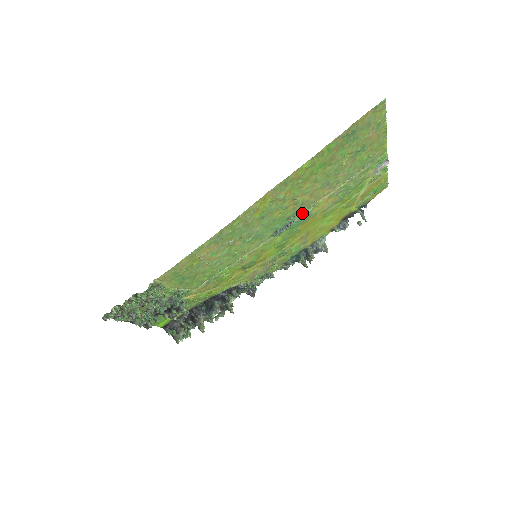
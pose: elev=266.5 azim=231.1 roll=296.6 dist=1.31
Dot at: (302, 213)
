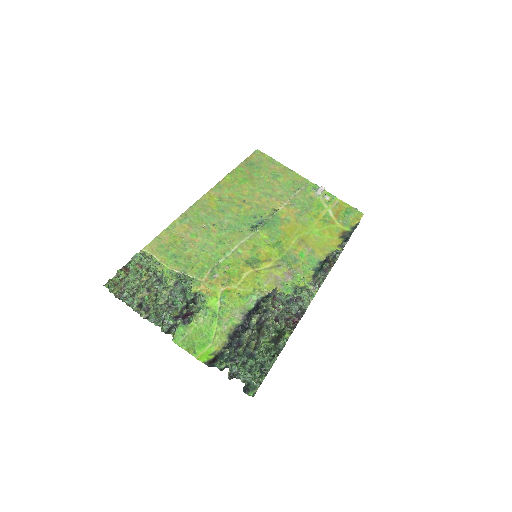
Dot at: (268, 216)
